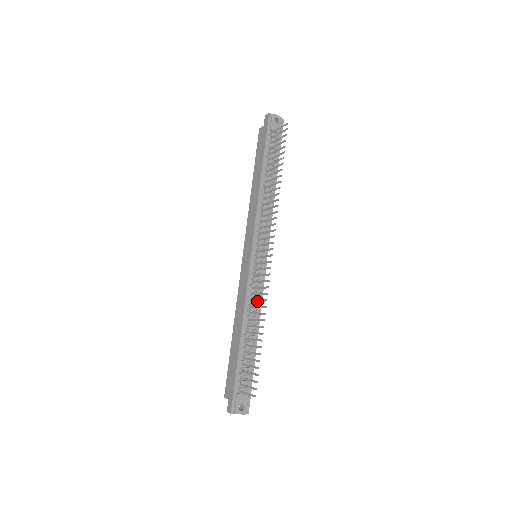
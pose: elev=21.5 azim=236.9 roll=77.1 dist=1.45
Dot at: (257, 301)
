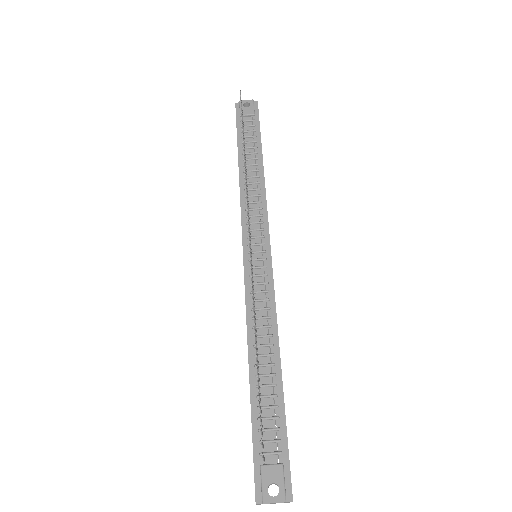
Dot at: occluded
